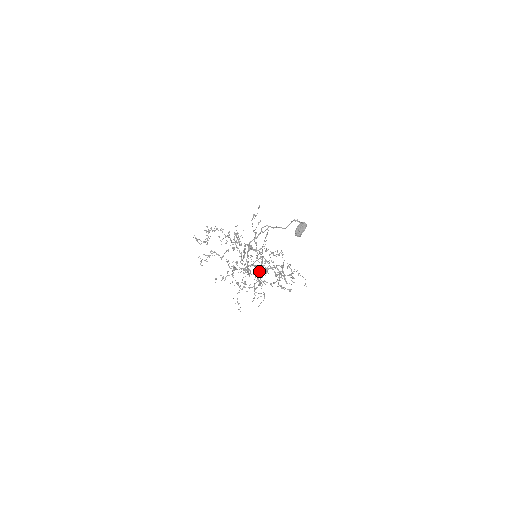
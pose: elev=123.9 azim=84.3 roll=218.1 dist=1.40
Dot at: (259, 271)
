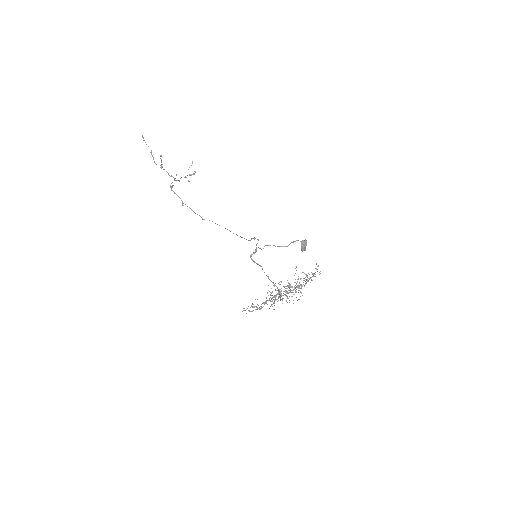
Dot at: occluded
